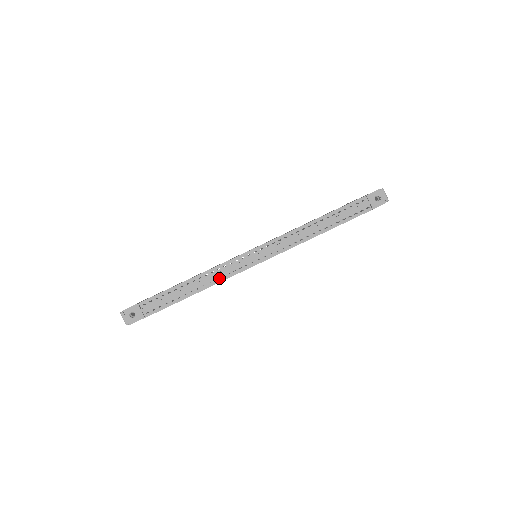
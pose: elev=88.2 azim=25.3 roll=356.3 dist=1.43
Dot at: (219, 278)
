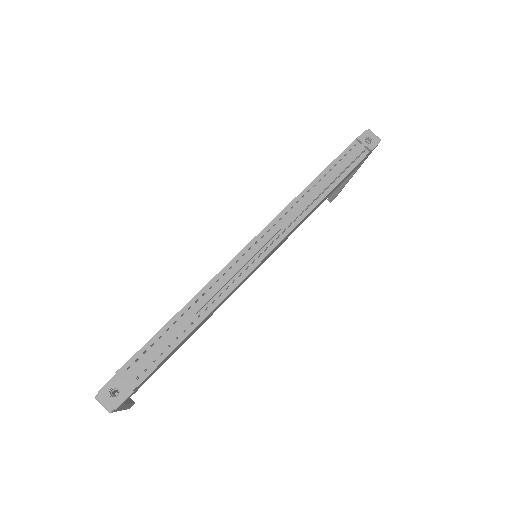
Dot at: (222, 292)
